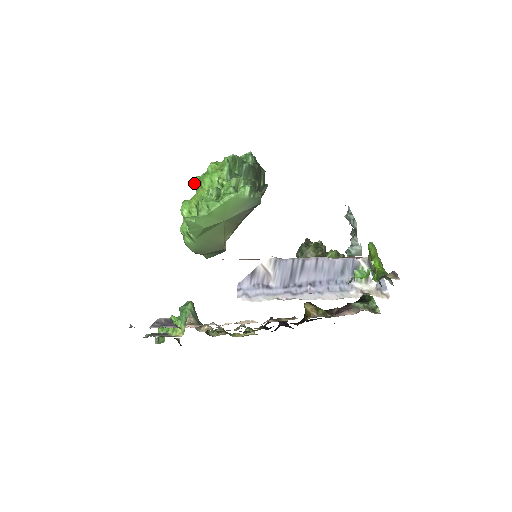
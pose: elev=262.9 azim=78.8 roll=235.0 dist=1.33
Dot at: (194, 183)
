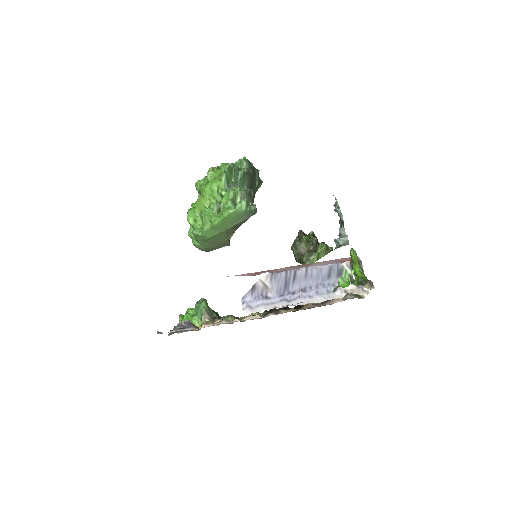
Dot at: (196, 187)
